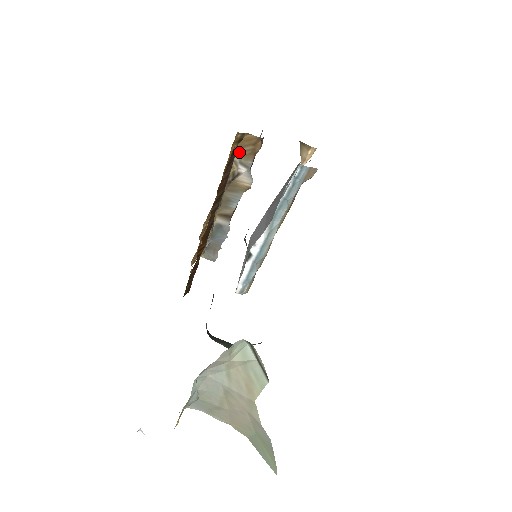
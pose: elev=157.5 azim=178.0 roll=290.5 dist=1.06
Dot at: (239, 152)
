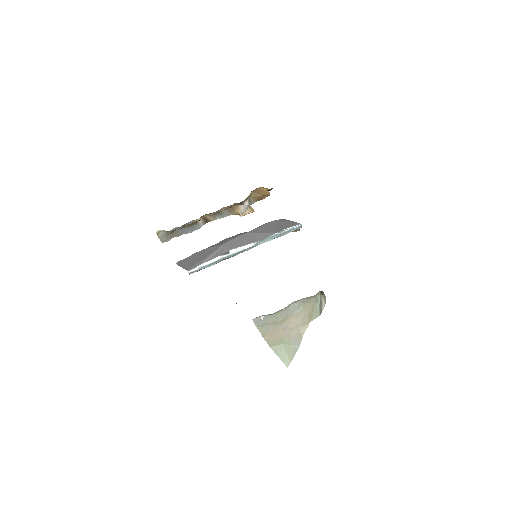
Dot at: (253, 194)
